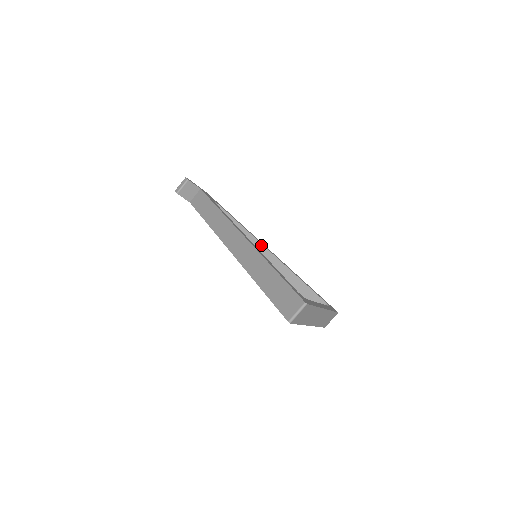
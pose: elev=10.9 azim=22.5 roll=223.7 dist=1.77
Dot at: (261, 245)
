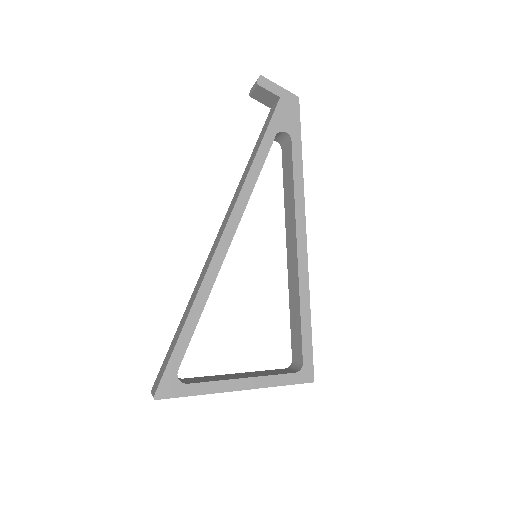
Dot at: (295, 232)
